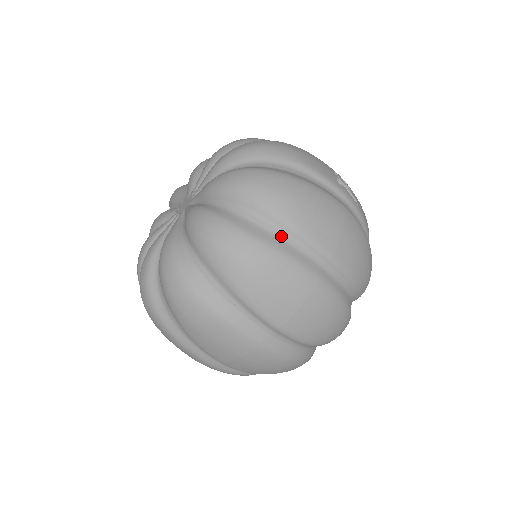
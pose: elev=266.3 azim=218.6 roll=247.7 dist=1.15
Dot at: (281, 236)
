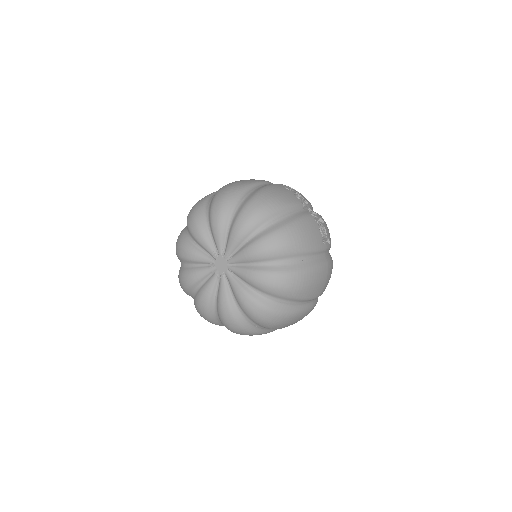
Dot at: (297, 304)
